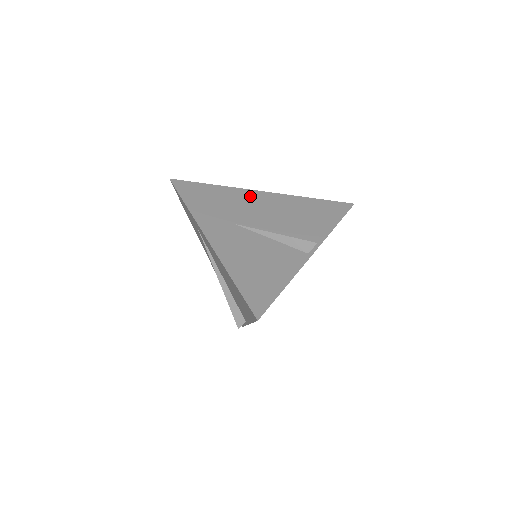
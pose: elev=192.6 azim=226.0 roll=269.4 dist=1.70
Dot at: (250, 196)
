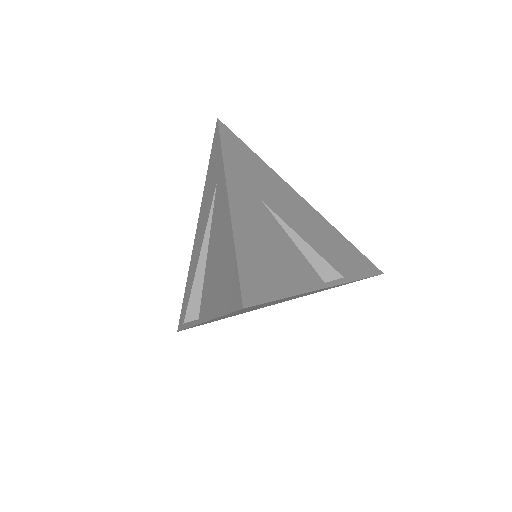
Dot at: (289, 192)
